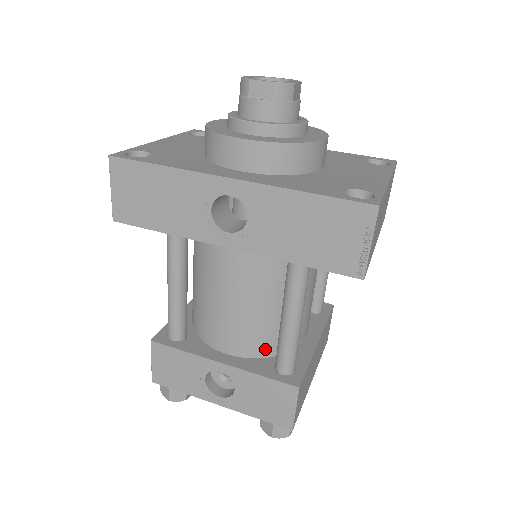
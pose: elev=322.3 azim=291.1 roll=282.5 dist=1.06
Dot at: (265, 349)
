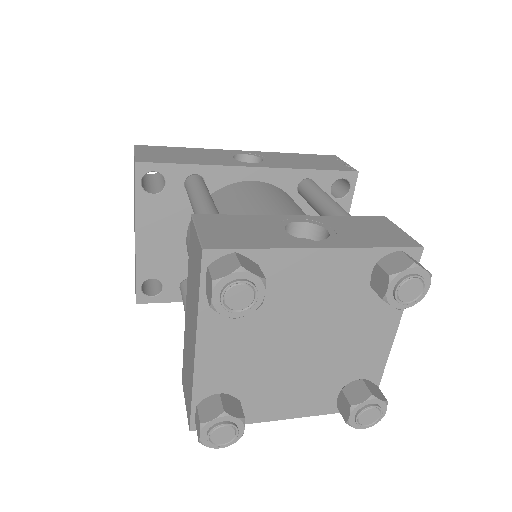
Dot at: occluded
